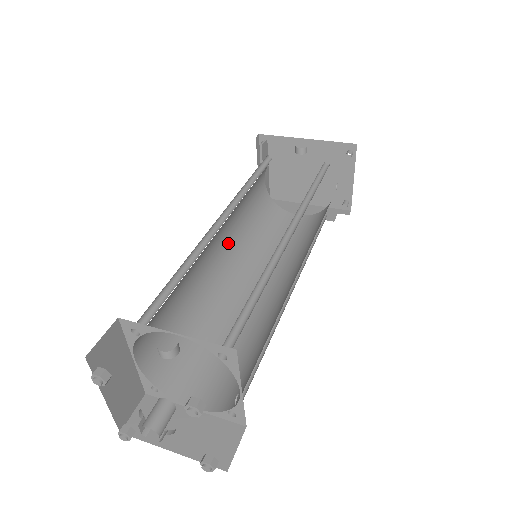
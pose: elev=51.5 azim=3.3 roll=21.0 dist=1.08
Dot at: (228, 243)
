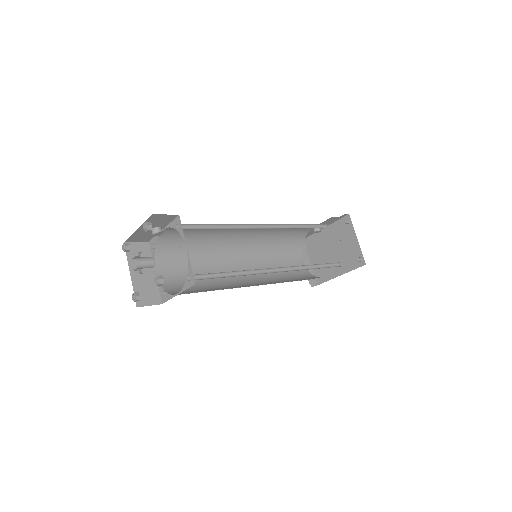
Dot at: occluded
